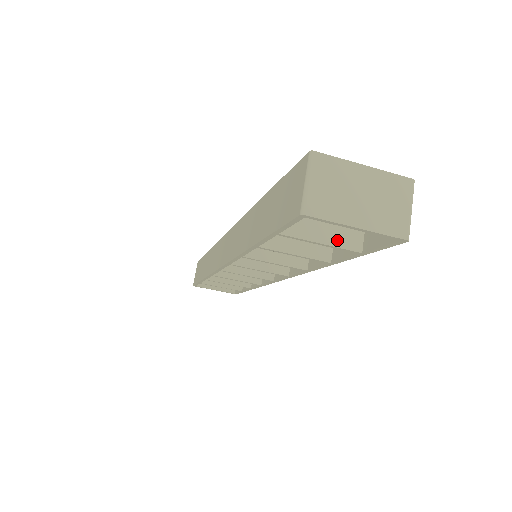
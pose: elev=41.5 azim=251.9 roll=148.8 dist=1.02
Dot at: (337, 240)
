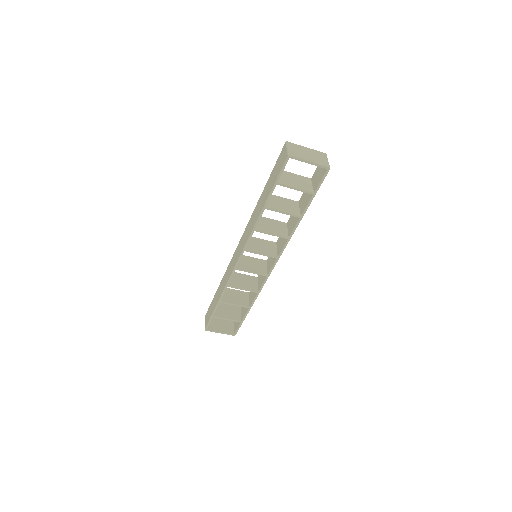
Dot at: (302, 188)
